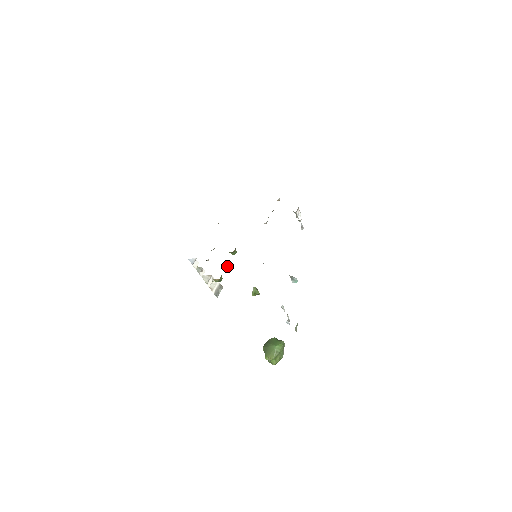
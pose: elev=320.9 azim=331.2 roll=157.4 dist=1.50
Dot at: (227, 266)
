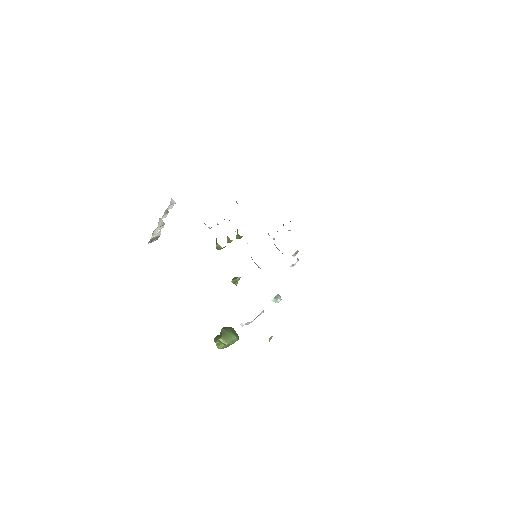
Dot at: (230, 242)
